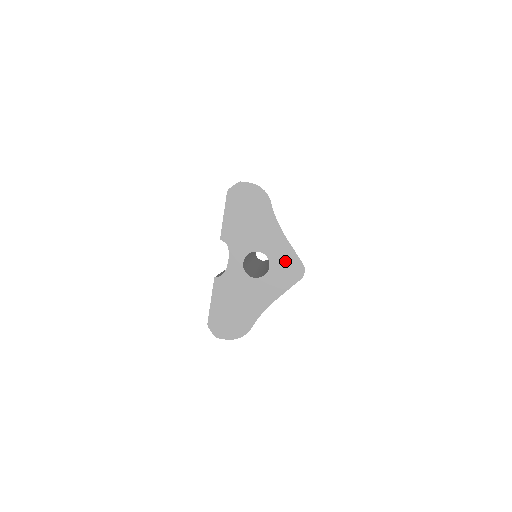
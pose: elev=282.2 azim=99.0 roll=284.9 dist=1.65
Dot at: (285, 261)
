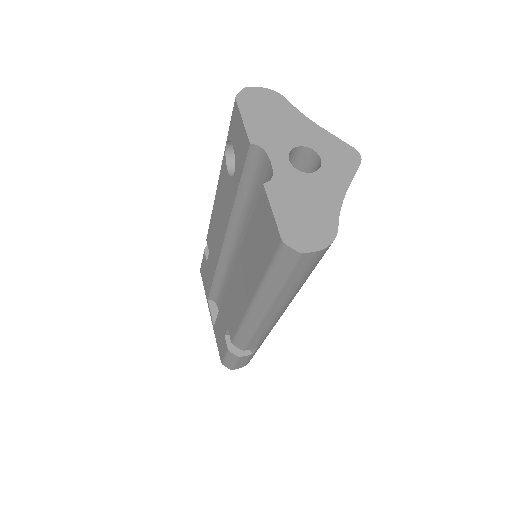
Dot at: (334, 149)
